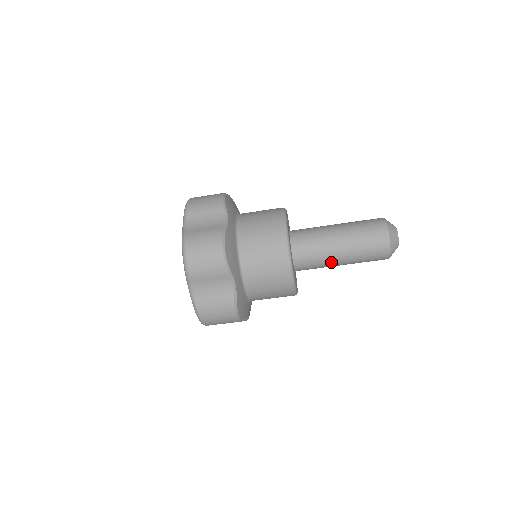
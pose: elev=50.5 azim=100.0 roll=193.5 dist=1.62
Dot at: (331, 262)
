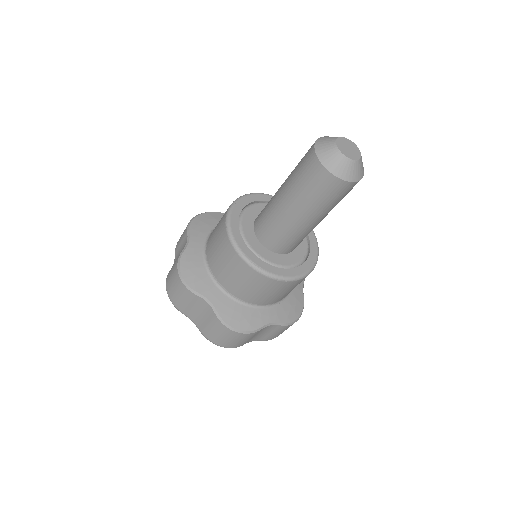
Dot at: (295, 226)
